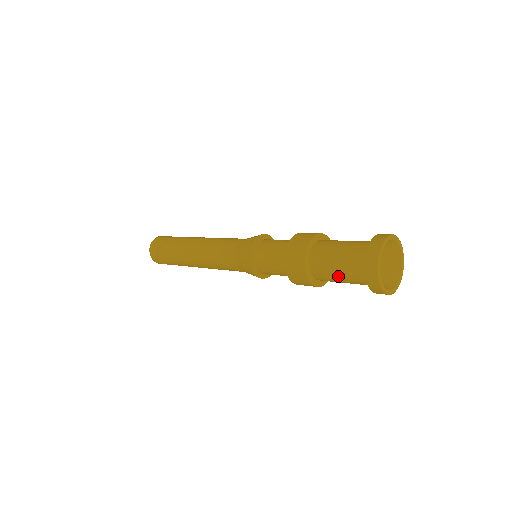
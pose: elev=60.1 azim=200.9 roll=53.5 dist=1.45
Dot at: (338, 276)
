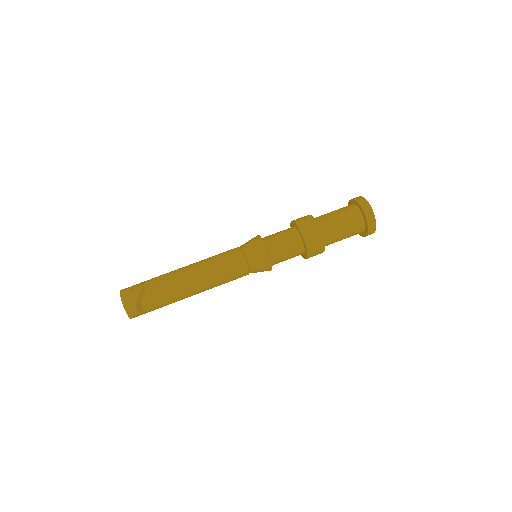
Dot at: (343, 235)
